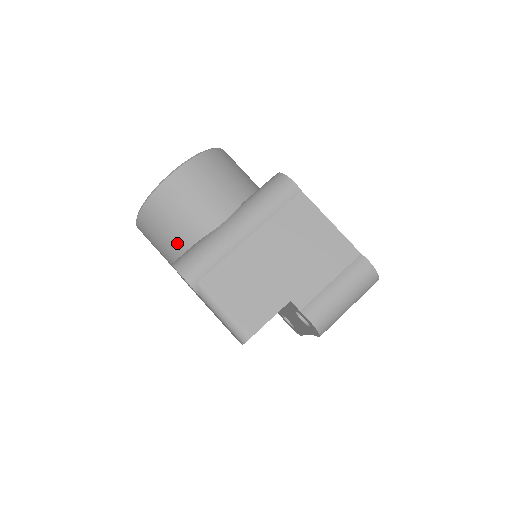
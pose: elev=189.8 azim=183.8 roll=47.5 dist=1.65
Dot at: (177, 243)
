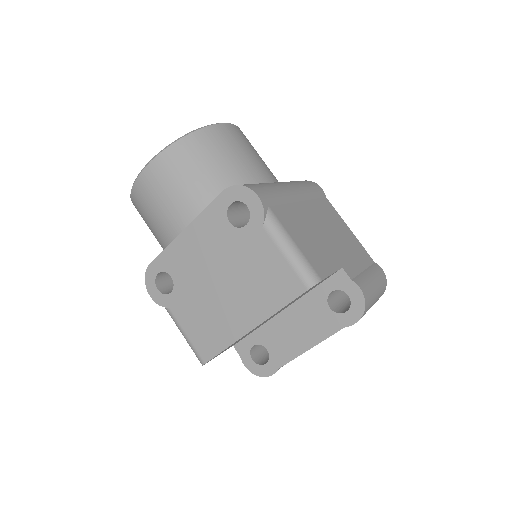
Dot at: (221, 181)
